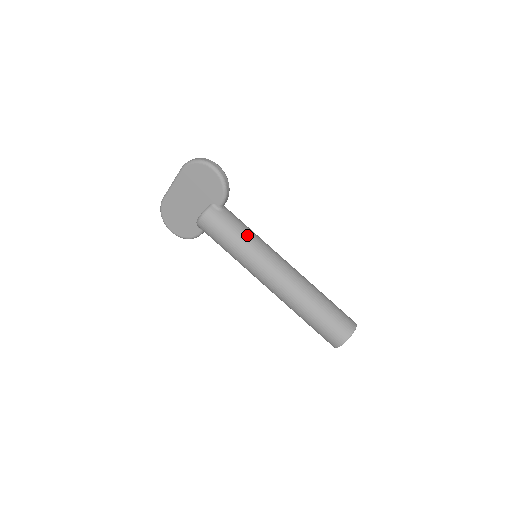
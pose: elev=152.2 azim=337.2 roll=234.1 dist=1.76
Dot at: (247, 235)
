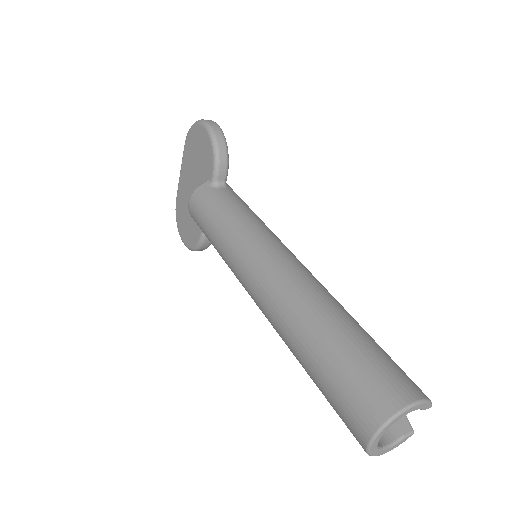
Dot at: (238, 216)
